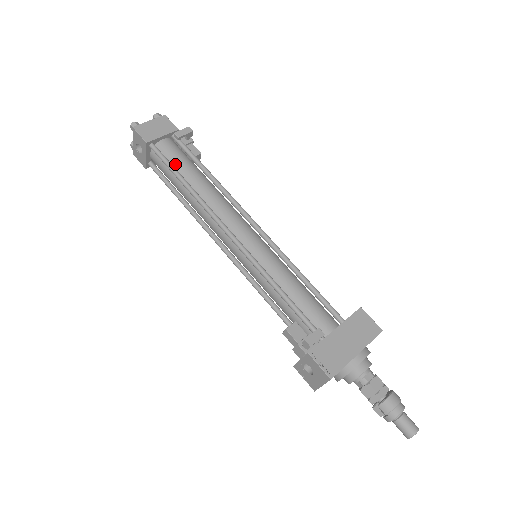
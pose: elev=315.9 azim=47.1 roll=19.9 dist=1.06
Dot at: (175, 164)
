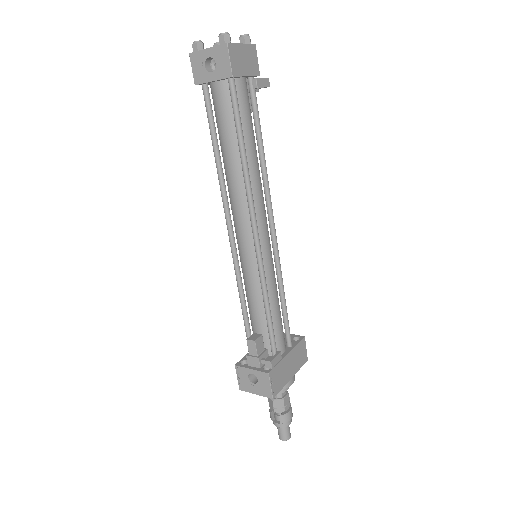
Dot at: (242, 119)
